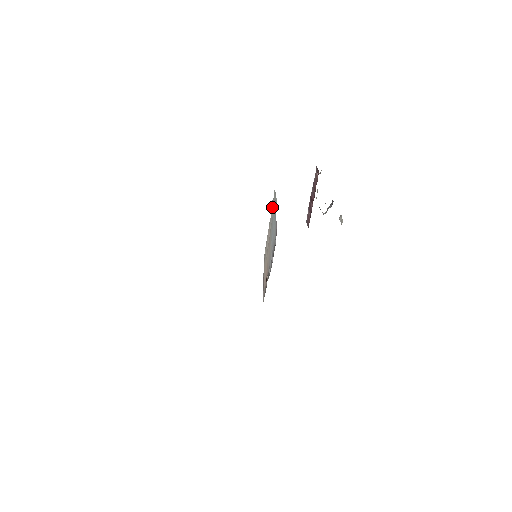
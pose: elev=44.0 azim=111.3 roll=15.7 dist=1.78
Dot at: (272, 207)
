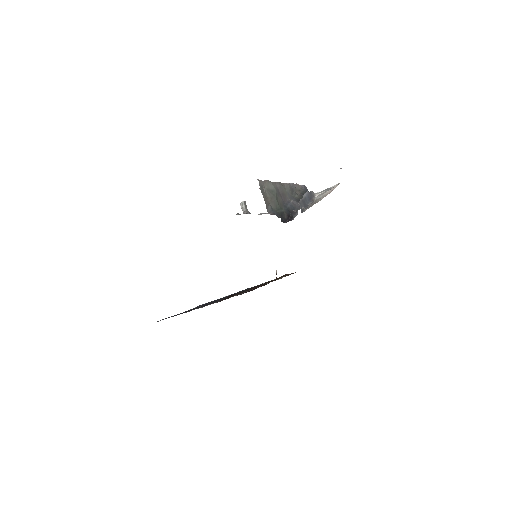
Dot at: occluded
